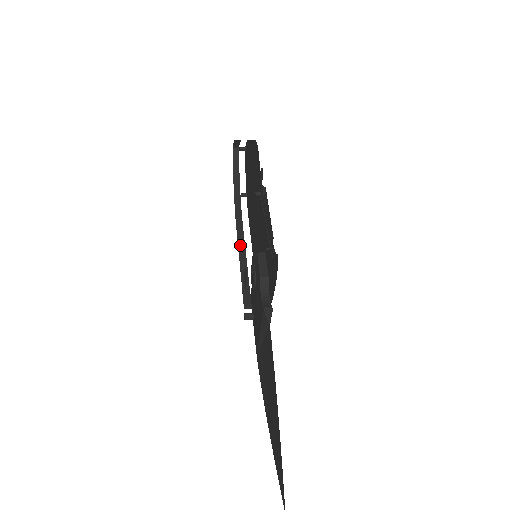
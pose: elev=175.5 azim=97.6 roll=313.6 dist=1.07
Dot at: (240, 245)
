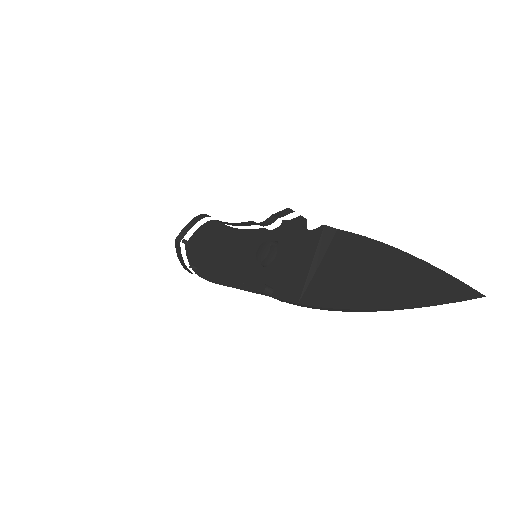
Dot at: occluded
